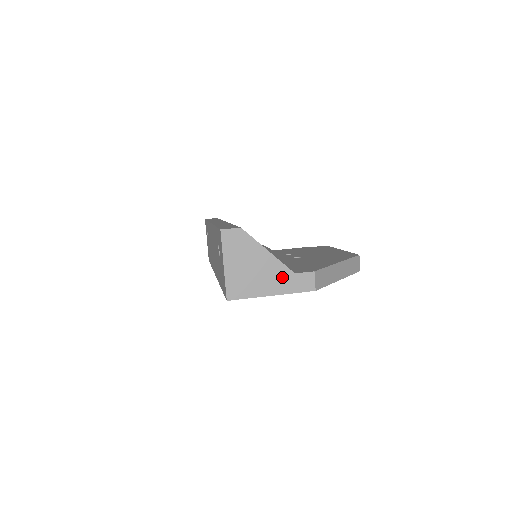
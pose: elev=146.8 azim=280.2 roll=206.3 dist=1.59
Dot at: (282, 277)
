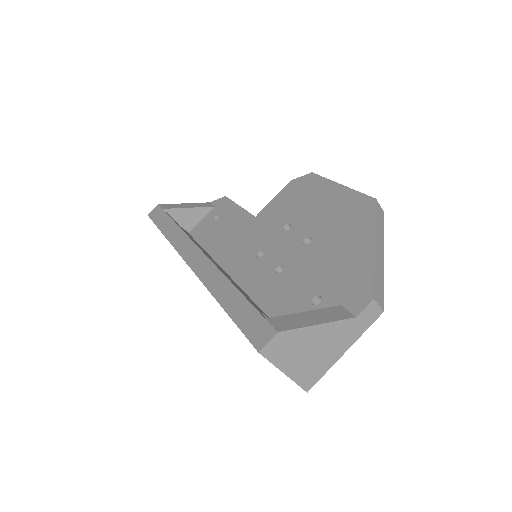
Dot at: (346, 331)
